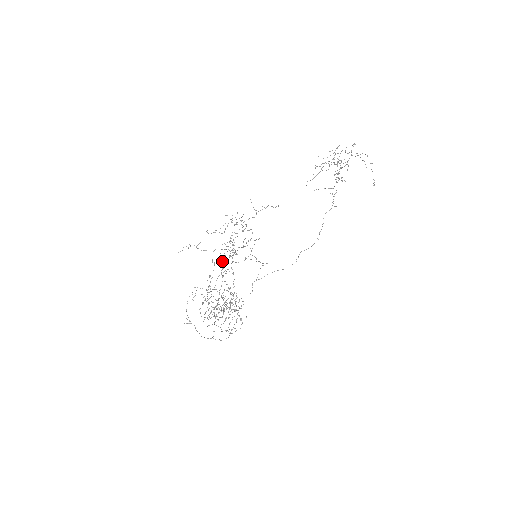
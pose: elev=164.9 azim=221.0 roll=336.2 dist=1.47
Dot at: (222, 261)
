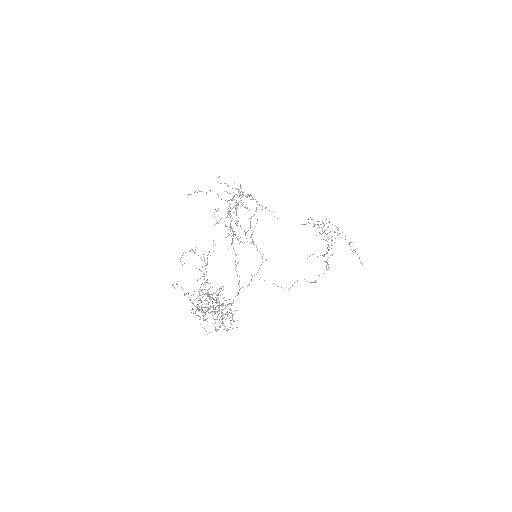
Dot at: occluded
